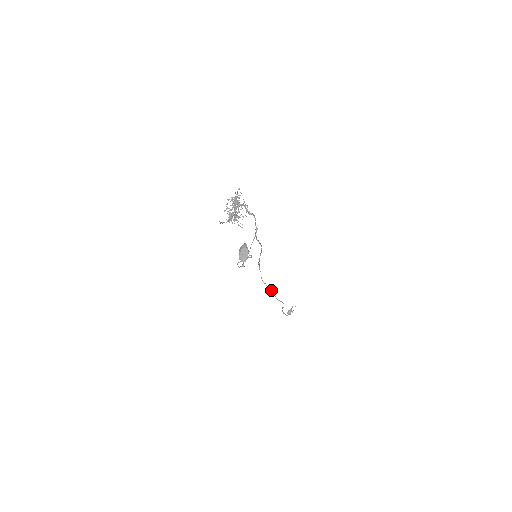
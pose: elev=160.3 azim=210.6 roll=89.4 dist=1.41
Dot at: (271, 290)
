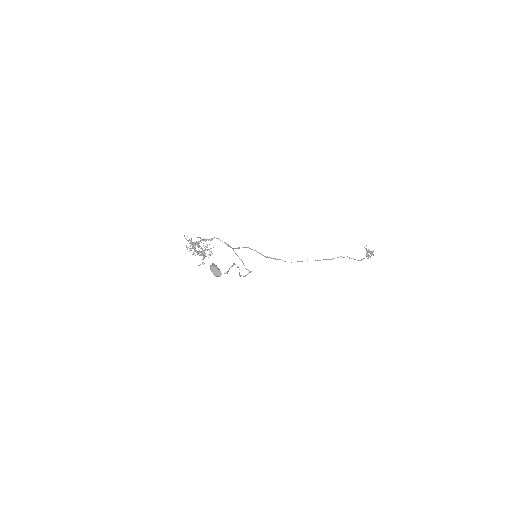
Dot at: occluded
